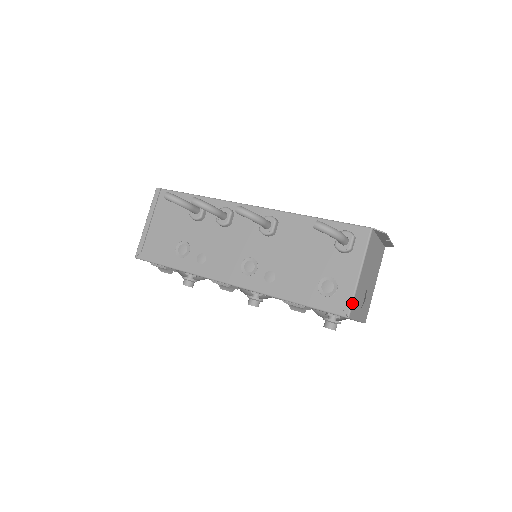
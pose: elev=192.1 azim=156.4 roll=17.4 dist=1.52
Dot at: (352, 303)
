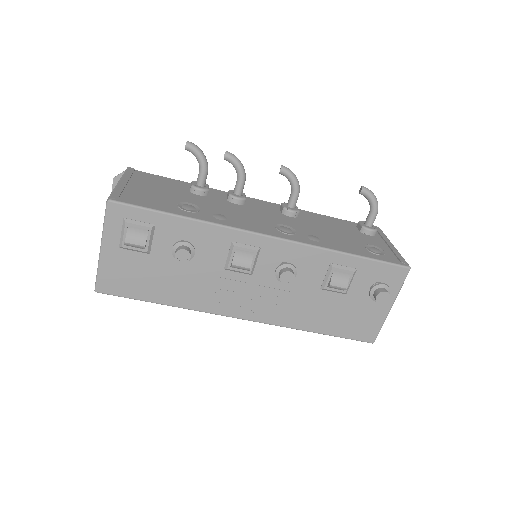
Dot at: occluded
